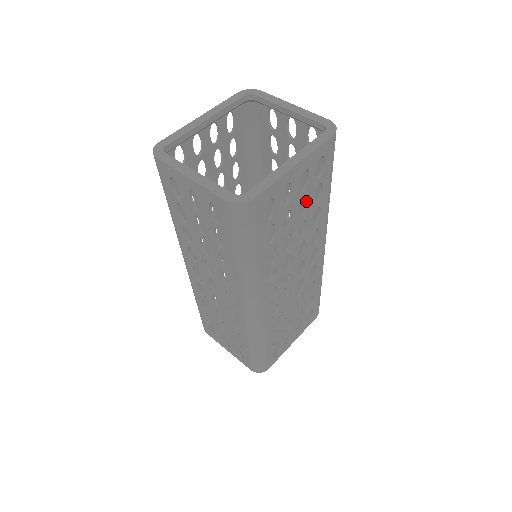
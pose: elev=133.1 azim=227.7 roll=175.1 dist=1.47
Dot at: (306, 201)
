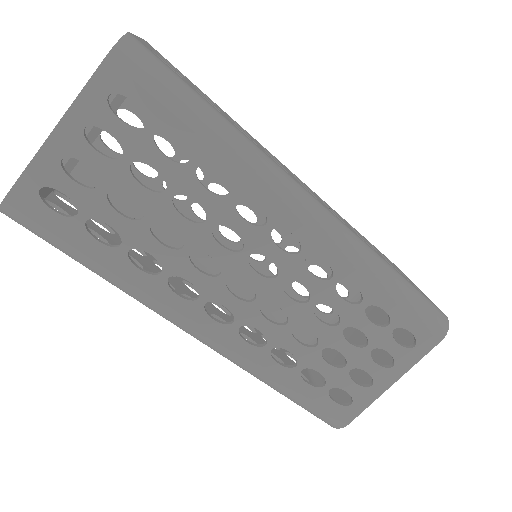
Dot at: (154, 168)
